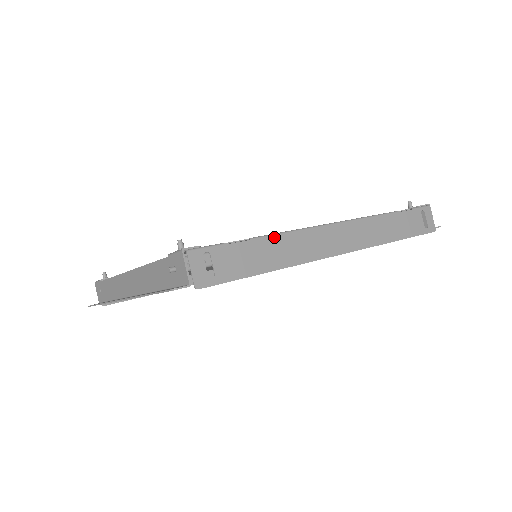
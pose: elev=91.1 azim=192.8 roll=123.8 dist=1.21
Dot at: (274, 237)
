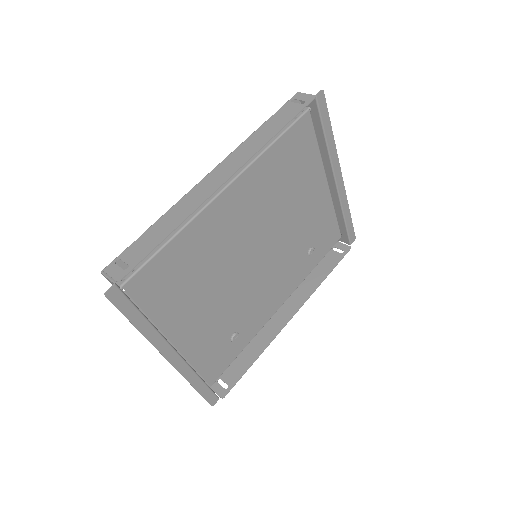
Dot at: (164, 216)
